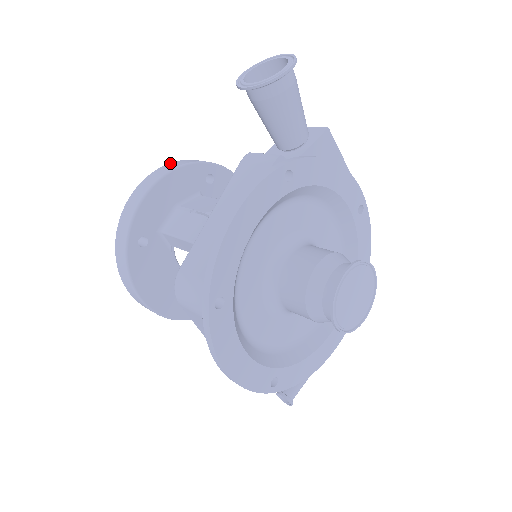
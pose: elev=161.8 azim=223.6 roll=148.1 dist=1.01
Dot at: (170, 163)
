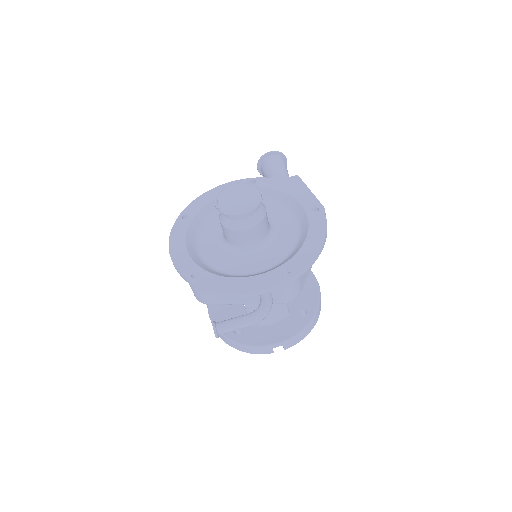
Dot at: occluded
